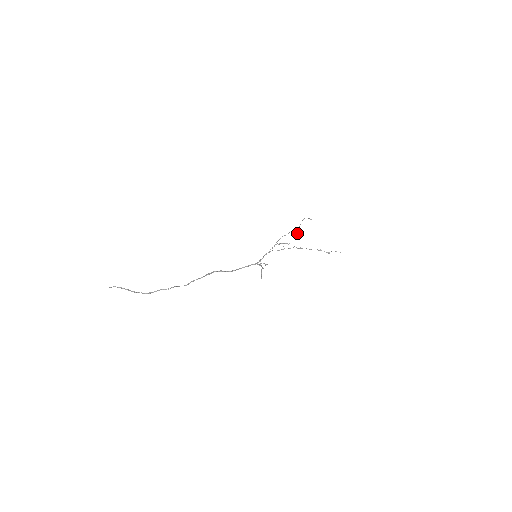
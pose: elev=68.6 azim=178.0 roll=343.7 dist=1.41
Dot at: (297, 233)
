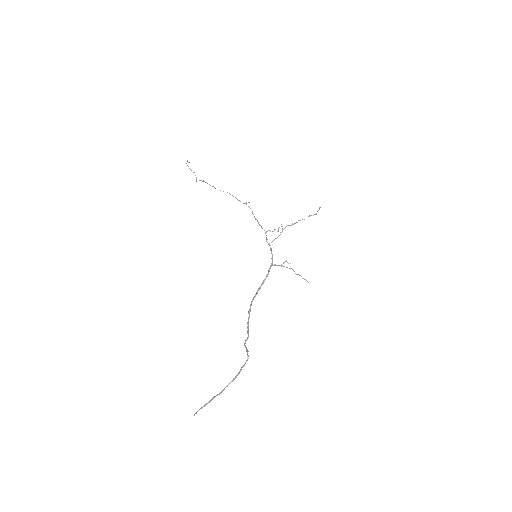
Dot at: occluded
